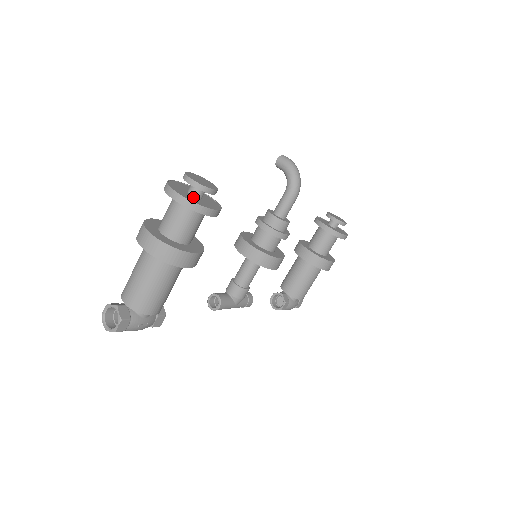
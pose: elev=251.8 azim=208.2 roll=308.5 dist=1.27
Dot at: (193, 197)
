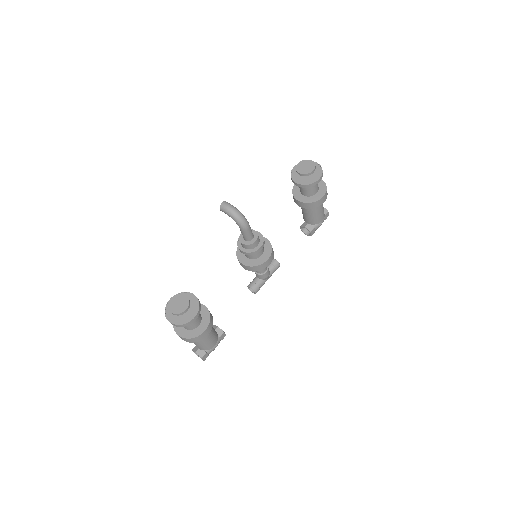
Dot at: occluded
